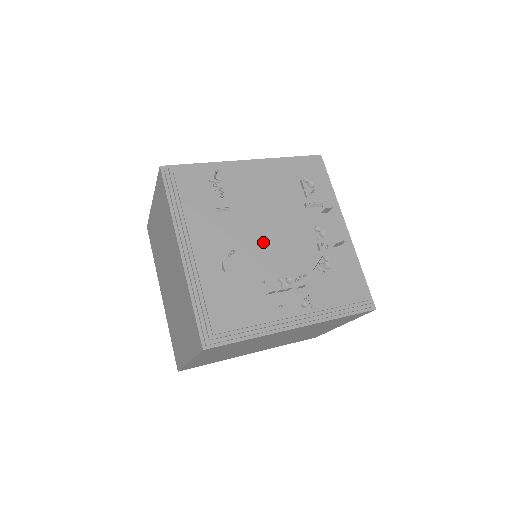
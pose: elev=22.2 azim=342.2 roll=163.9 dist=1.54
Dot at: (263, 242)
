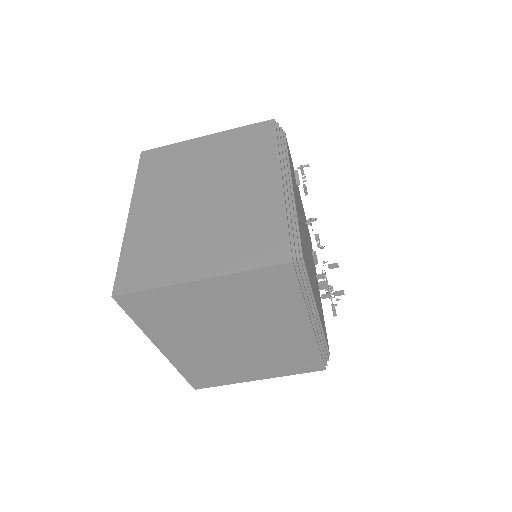
Dot at: occluded
